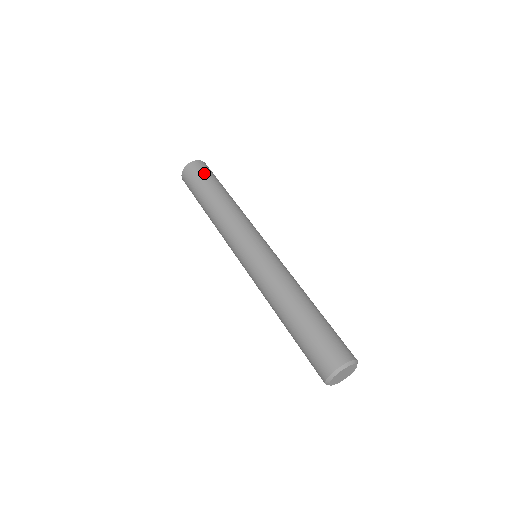
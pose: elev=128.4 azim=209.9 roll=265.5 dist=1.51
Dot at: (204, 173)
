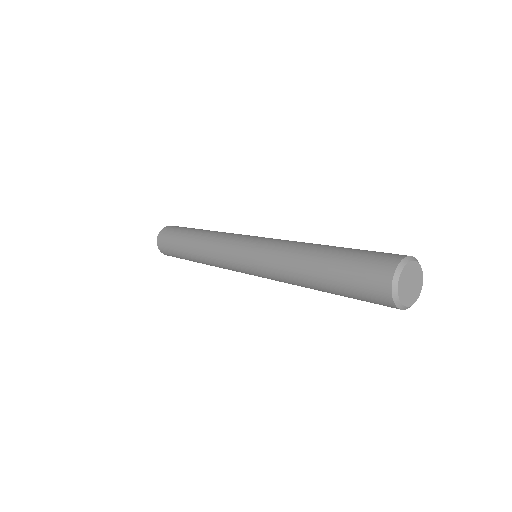
Dot at: (172, 232)
